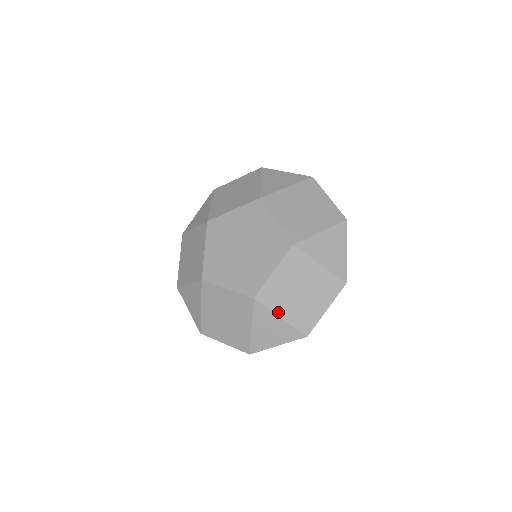
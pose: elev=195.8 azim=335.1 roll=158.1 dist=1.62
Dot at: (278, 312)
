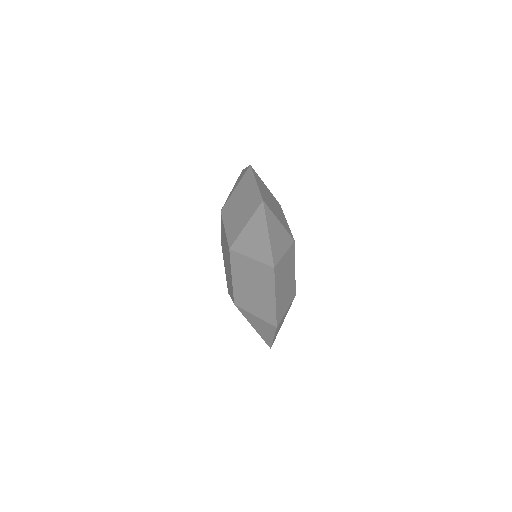
Dot at: occluded
